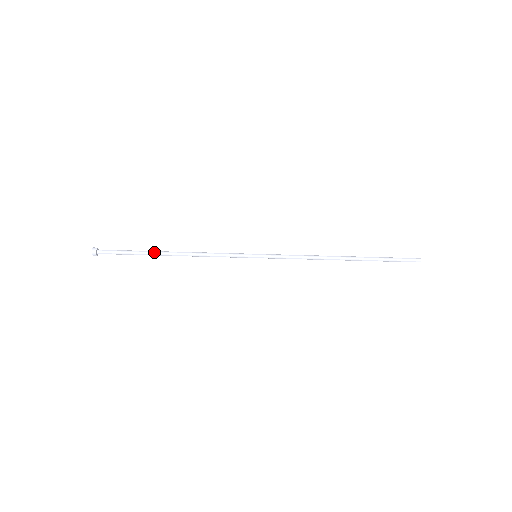
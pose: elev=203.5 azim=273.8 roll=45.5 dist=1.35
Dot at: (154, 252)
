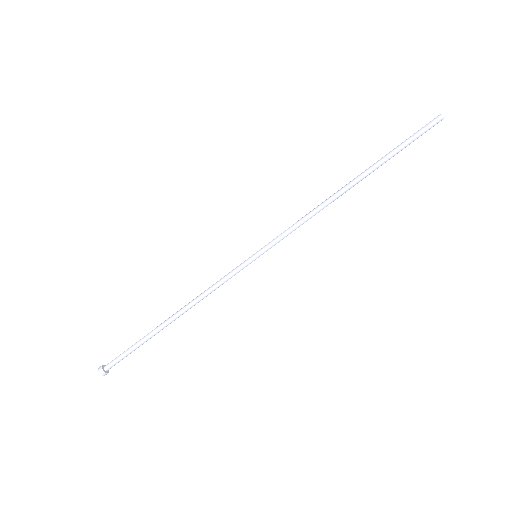
Dot at: (155, 328)
